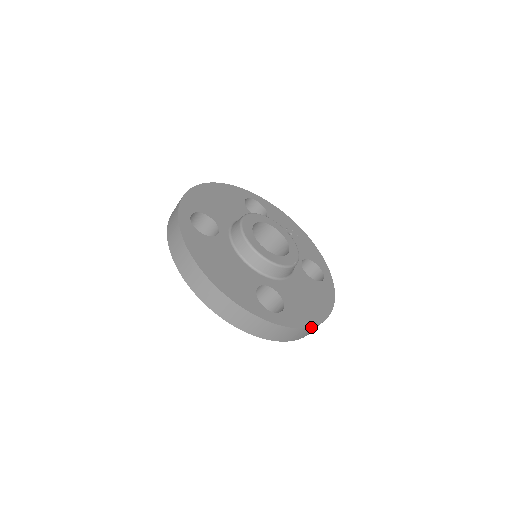
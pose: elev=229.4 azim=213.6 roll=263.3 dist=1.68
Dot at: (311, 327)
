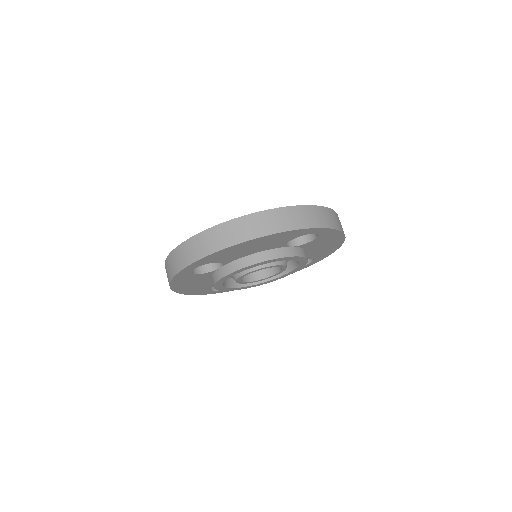
Dot at: (214, 228)
